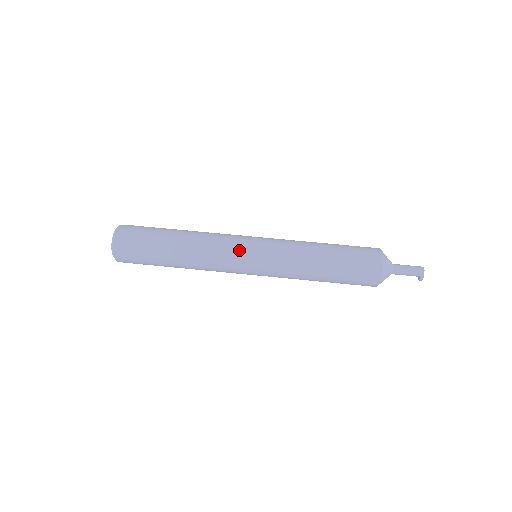
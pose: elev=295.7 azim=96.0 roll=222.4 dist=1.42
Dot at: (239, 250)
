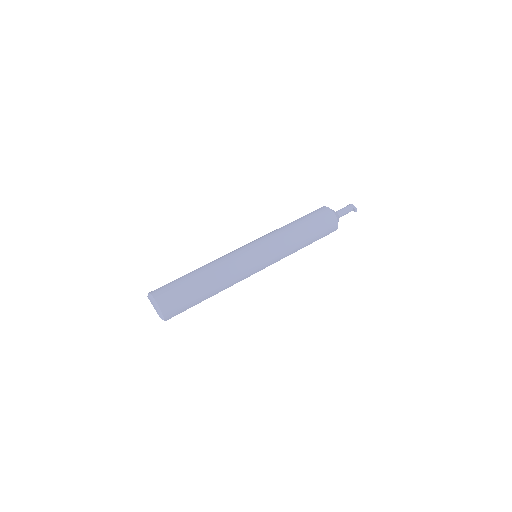
Dot at: (243, 249)
